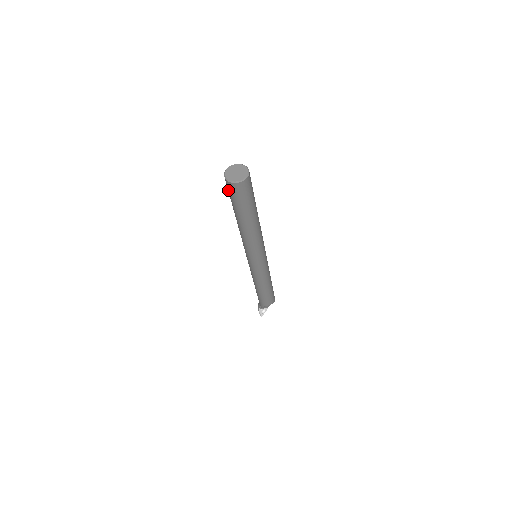
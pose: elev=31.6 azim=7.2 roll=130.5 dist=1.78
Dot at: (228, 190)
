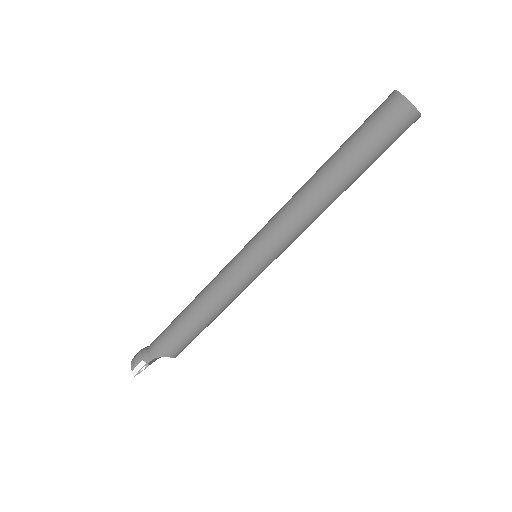
Dot at: (380, 116)
